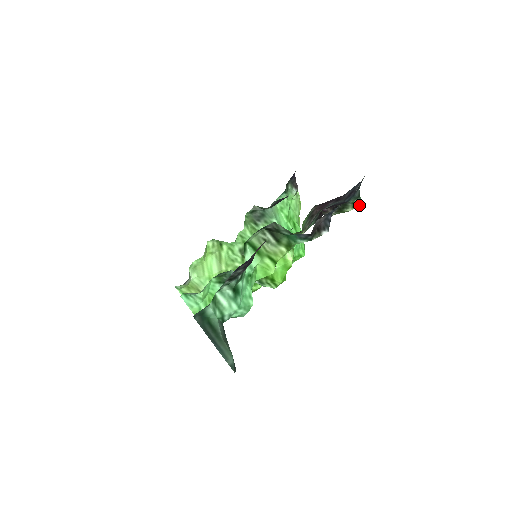
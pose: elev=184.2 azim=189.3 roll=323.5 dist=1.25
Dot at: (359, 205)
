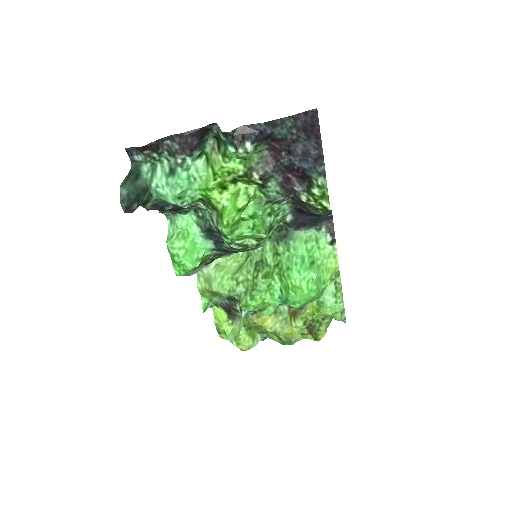
Dot at: (323, 186)
